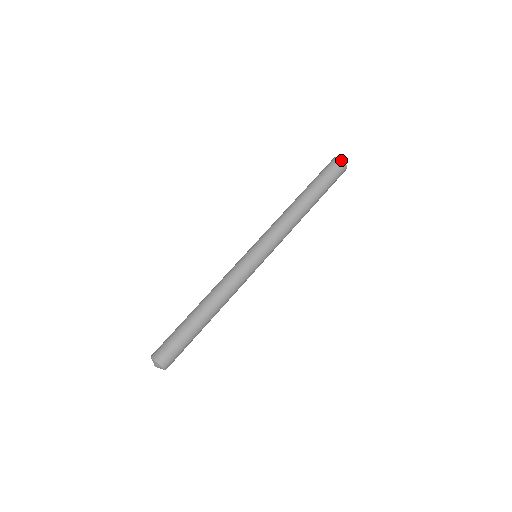
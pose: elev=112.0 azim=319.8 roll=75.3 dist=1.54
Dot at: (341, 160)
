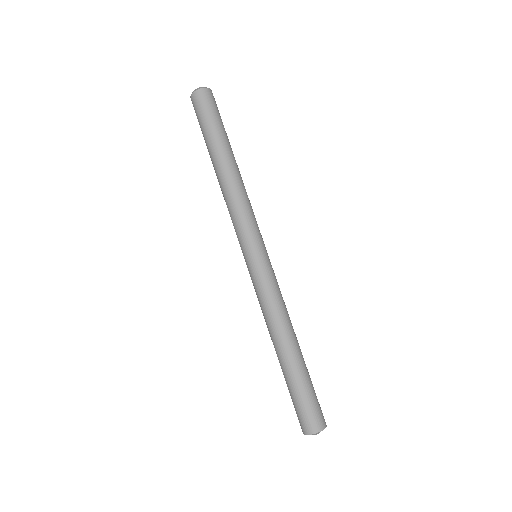
Dot at: (205, 89)
